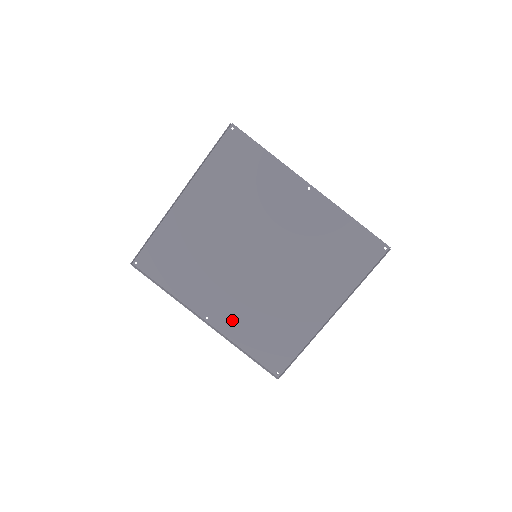
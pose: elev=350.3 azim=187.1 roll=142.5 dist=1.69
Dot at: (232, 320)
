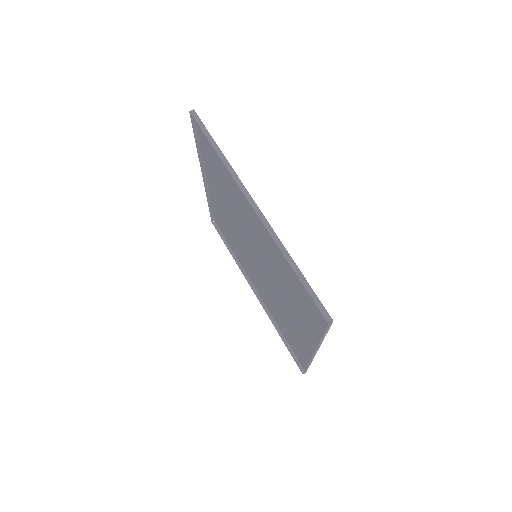
Dot at: (267, 302)
